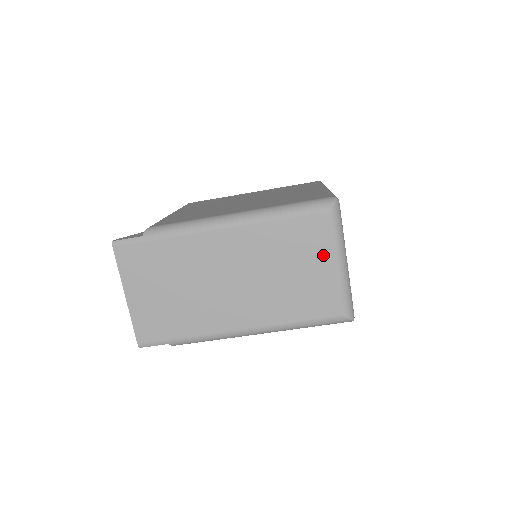
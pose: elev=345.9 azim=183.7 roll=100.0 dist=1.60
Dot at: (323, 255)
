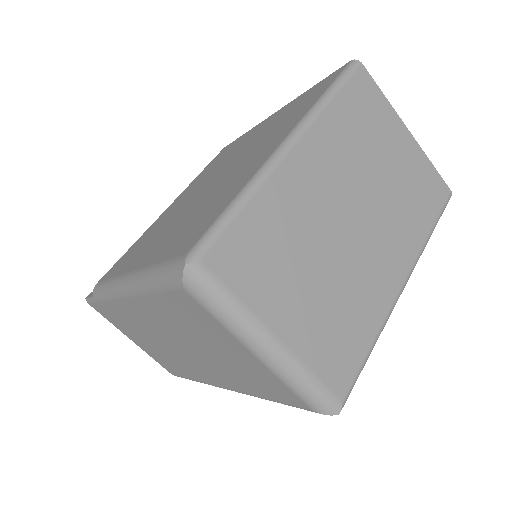
Dot at: (228, 340)
